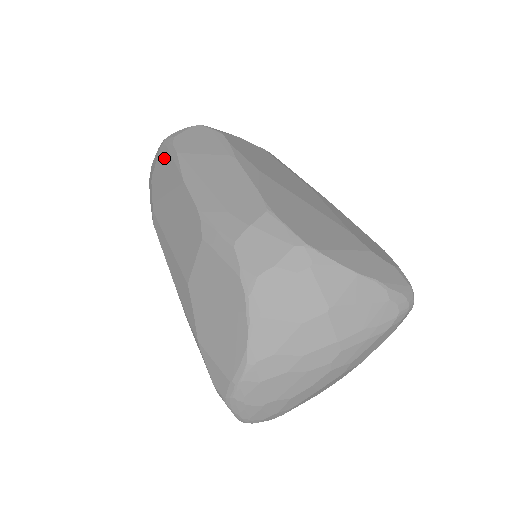
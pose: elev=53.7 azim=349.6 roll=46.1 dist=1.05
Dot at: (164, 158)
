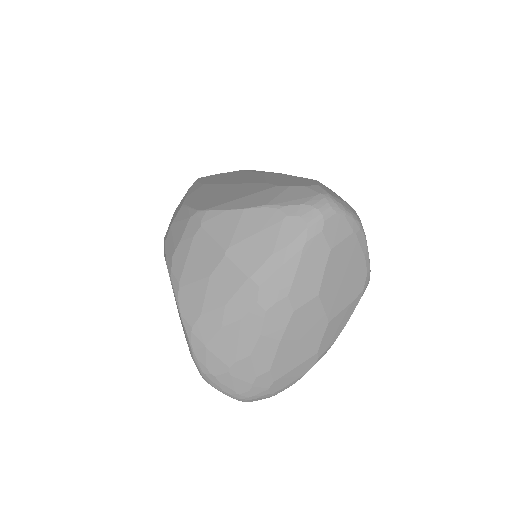
Dot at: occluded
